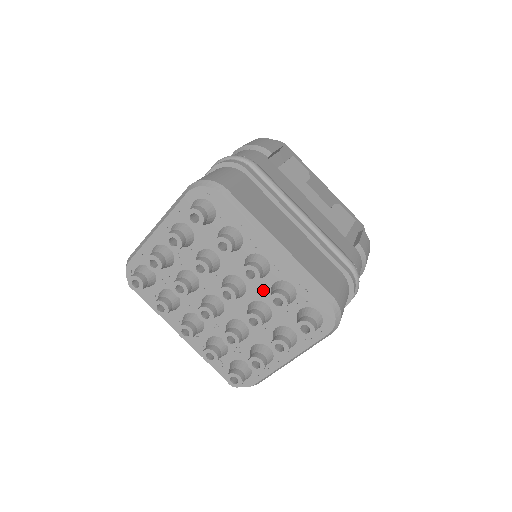
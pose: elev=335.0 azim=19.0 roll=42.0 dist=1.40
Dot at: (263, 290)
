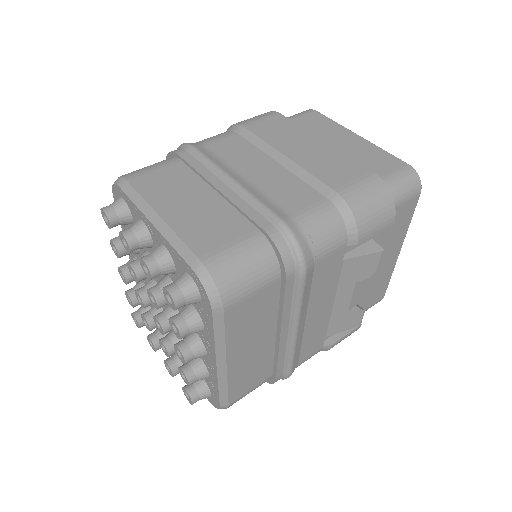
Dot at: occluded
